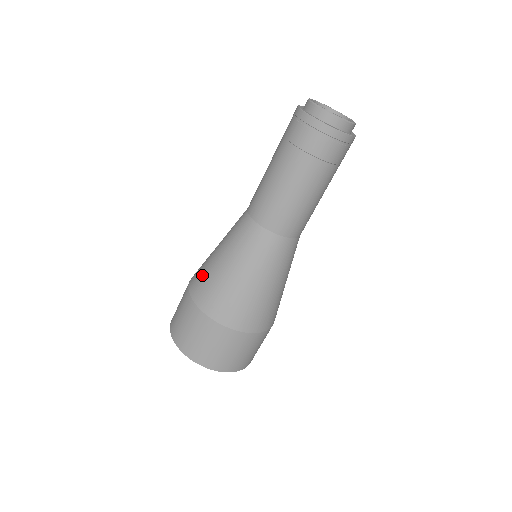
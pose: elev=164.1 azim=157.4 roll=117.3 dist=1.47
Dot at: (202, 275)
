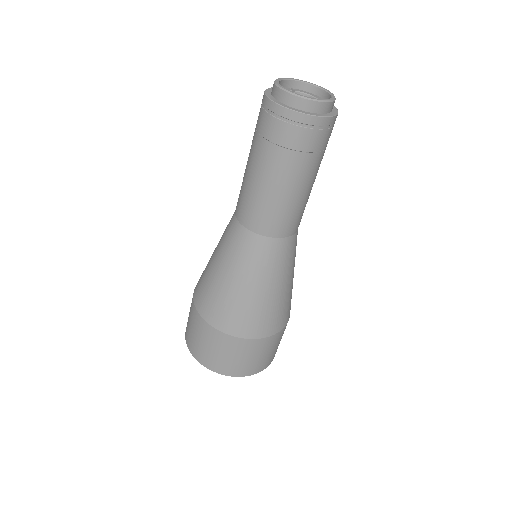
Dot at: (230, 311)
